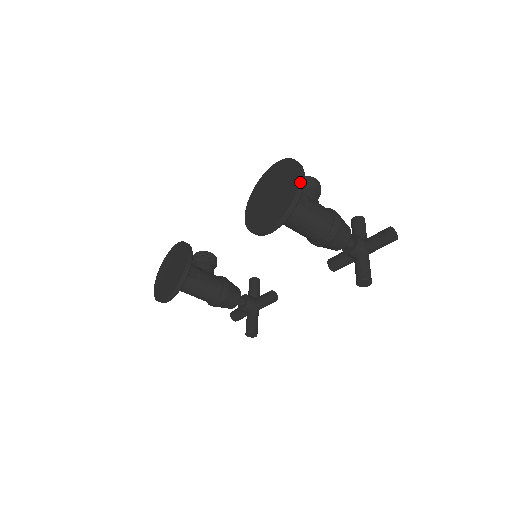
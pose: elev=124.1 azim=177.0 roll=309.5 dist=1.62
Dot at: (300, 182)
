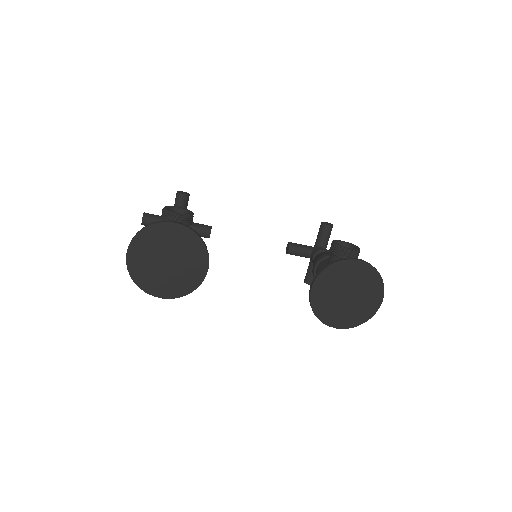
Dot at: occluded
